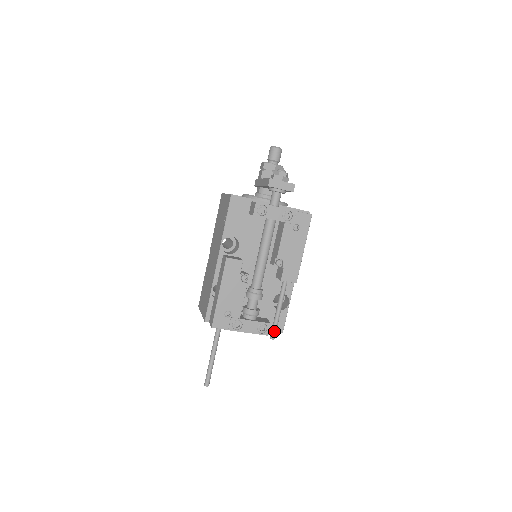
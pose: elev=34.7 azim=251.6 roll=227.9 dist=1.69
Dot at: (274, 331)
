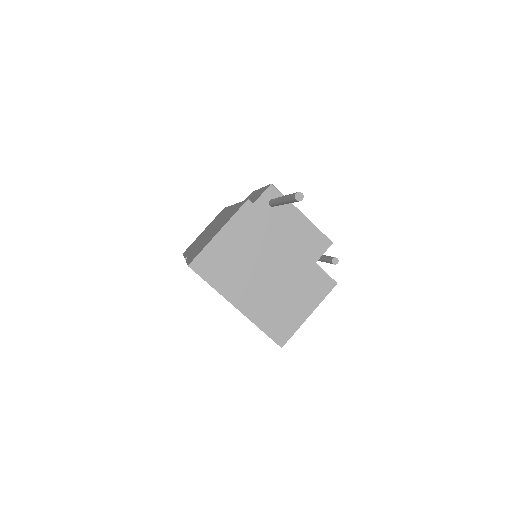
Dot at: occluded
